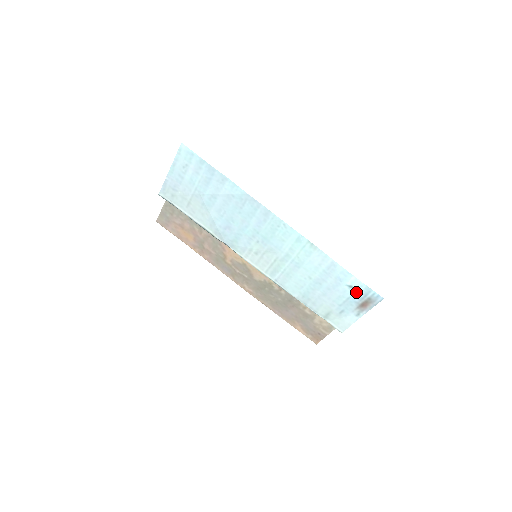
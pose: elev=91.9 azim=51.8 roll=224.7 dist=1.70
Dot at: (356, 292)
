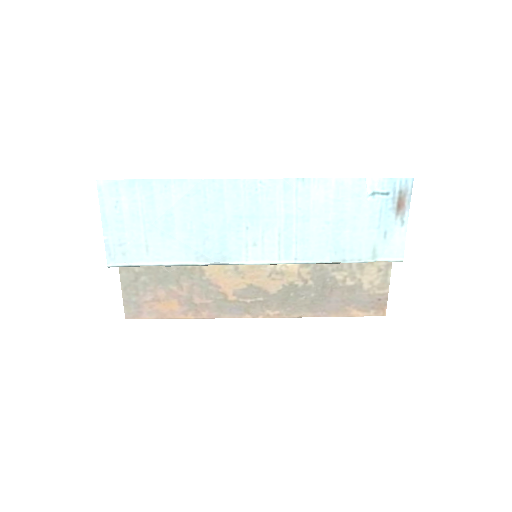
Dot at: (383, 196)
